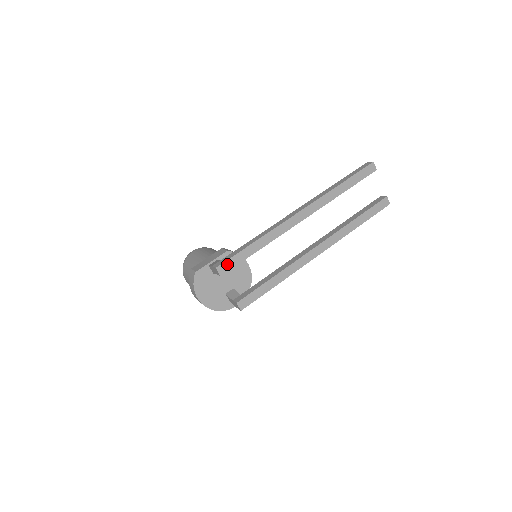
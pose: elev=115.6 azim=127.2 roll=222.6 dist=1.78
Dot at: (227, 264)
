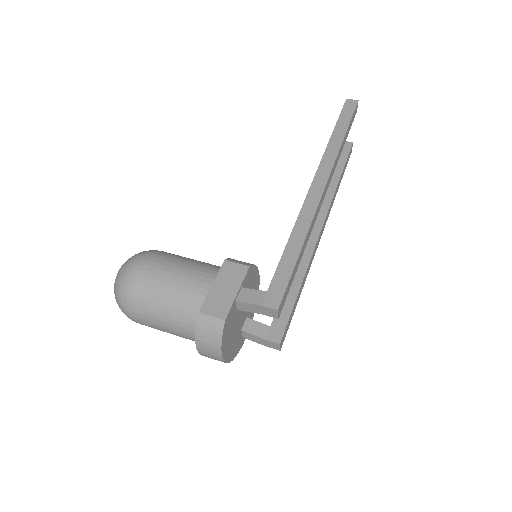
Dot at: (284, 297)
